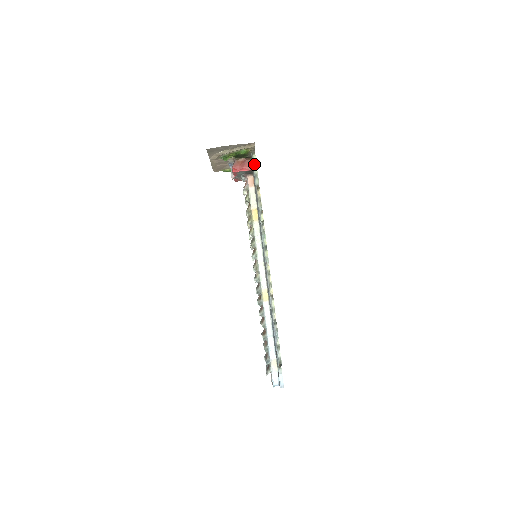
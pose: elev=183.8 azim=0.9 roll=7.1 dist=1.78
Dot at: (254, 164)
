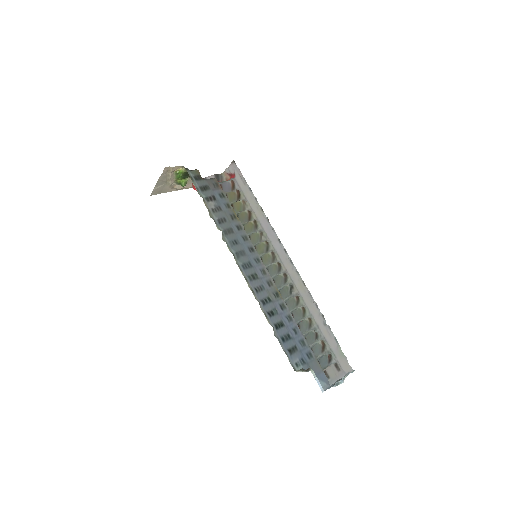
Dot at: (191, 178)
